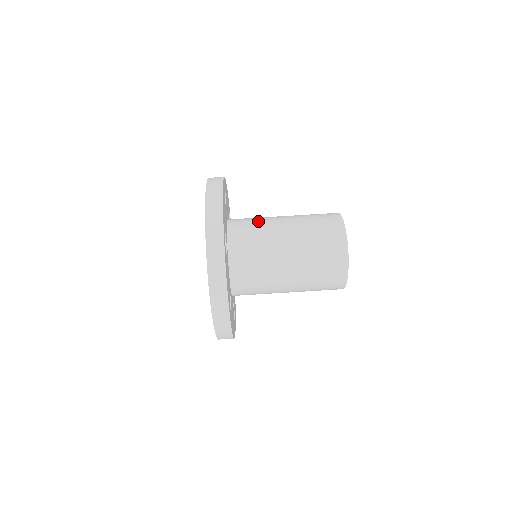
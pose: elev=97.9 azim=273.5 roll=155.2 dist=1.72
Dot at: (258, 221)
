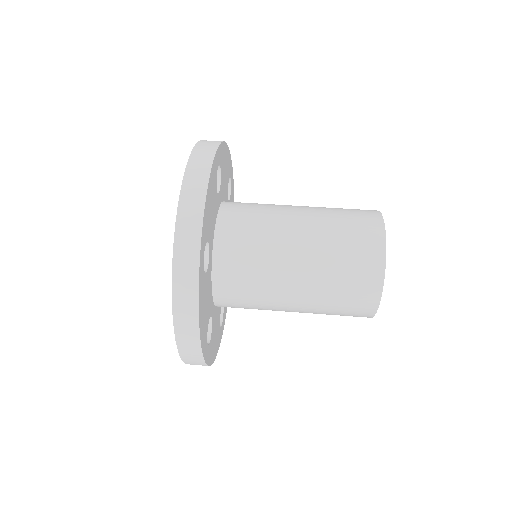
Dot at: (262, 216)
